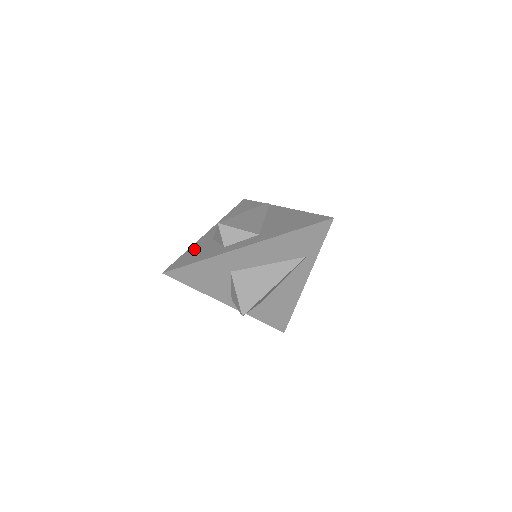
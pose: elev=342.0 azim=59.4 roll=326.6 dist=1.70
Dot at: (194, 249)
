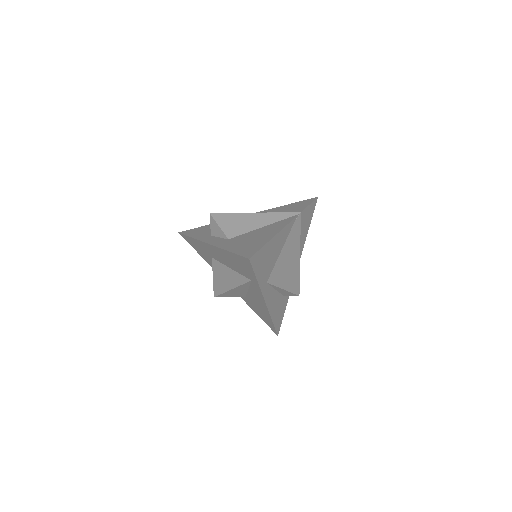
Dot at: occluded
